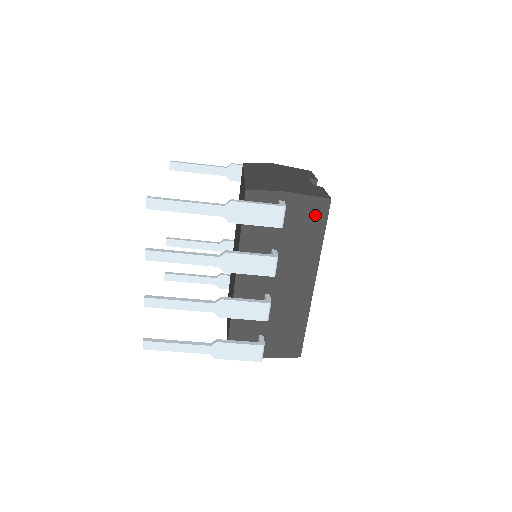
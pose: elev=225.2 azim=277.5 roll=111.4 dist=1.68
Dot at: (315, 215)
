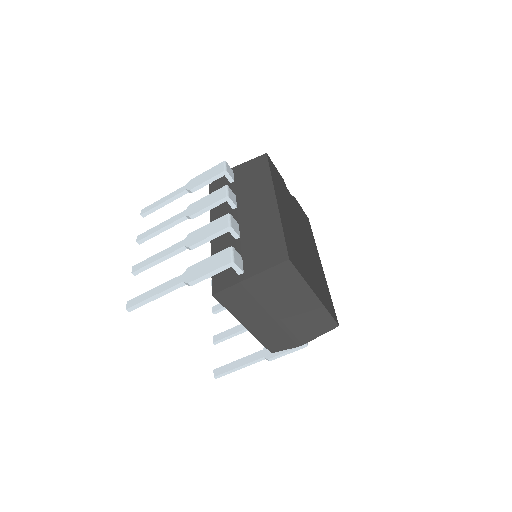
Dot at: (258, 166)
